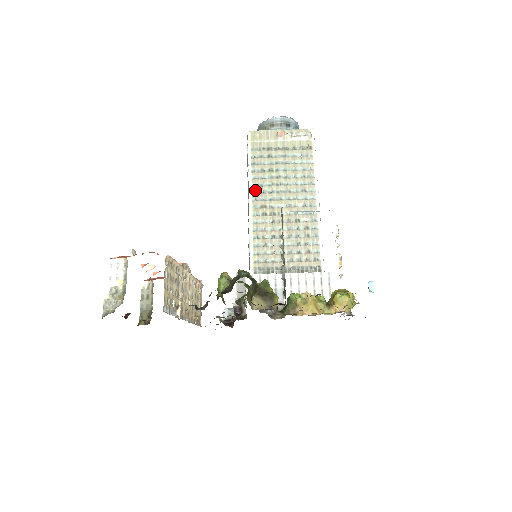
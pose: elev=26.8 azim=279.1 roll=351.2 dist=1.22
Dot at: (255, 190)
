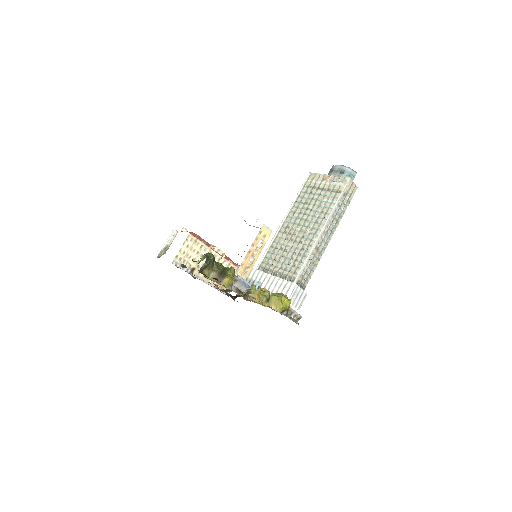
Dot at: (289, 214)
